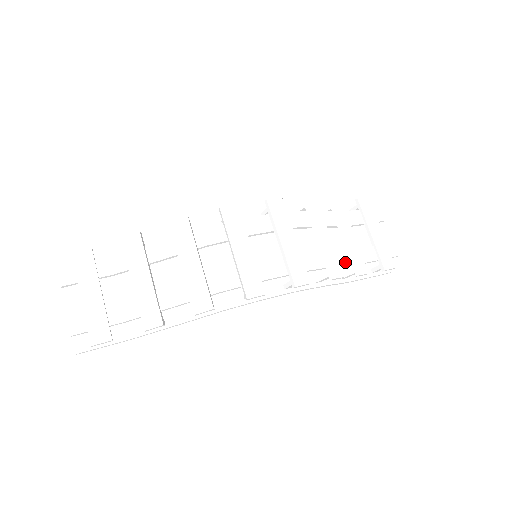
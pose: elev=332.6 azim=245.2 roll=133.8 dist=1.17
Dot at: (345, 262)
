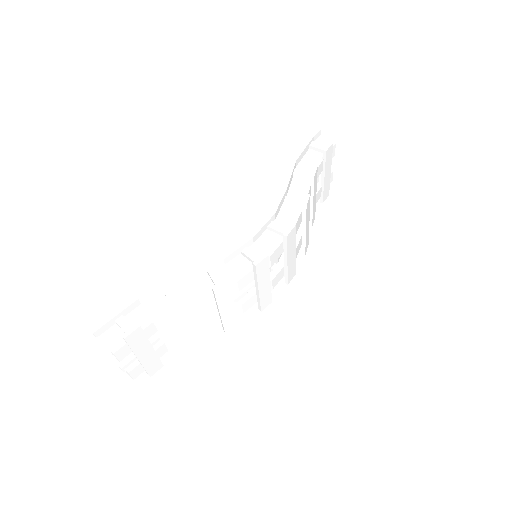
Dot at: occluded
